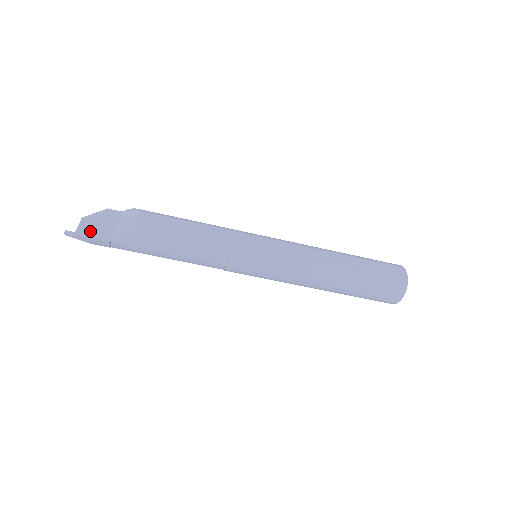
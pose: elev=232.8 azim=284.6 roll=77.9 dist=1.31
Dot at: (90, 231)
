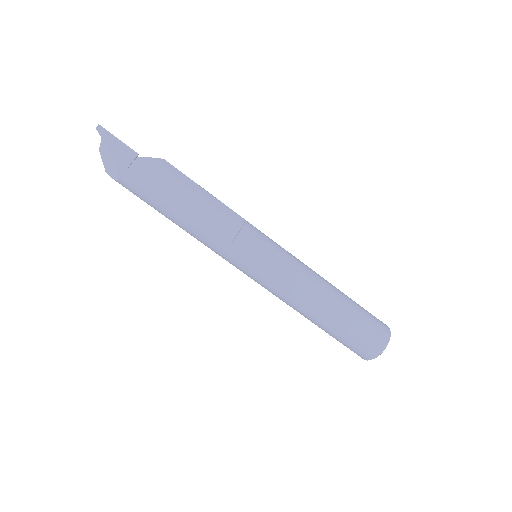
Dot at: occluded
